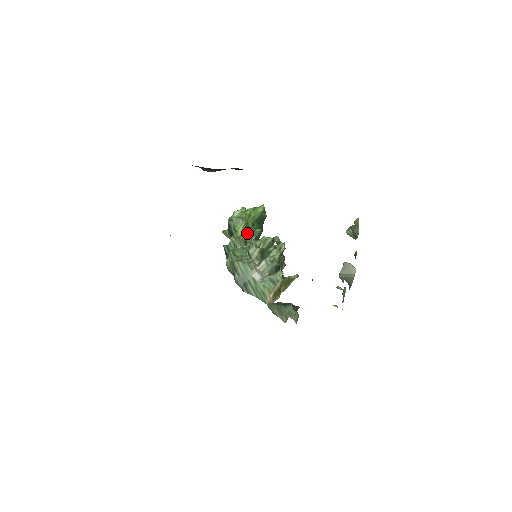
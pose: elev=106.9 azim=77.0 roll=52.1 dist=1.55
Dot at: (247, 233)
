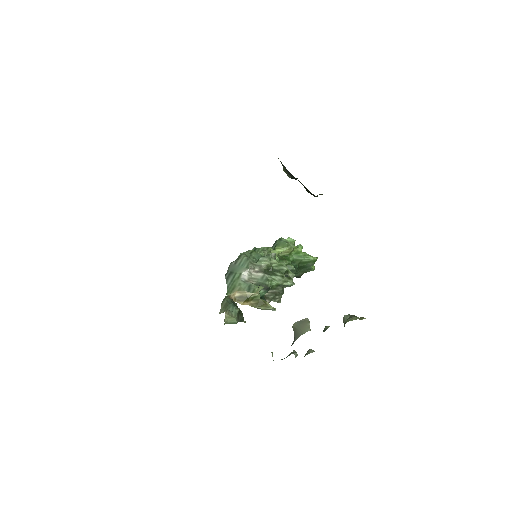
Dot at: (281, 258)
